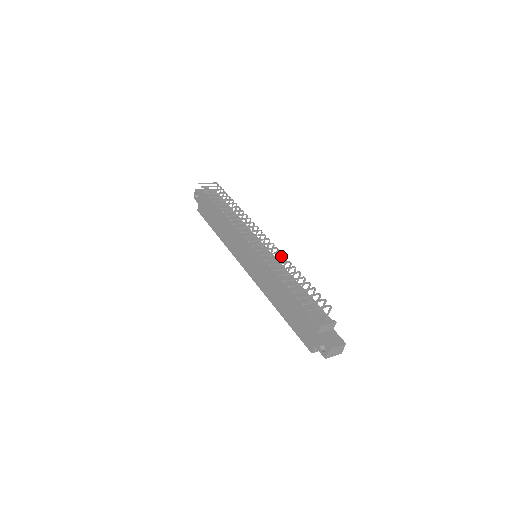
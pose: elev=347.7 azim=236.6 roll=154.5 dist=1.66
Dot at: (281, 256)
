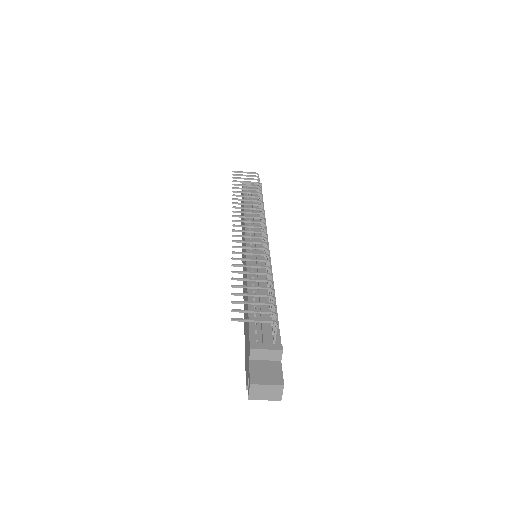
Dot at: occluded
